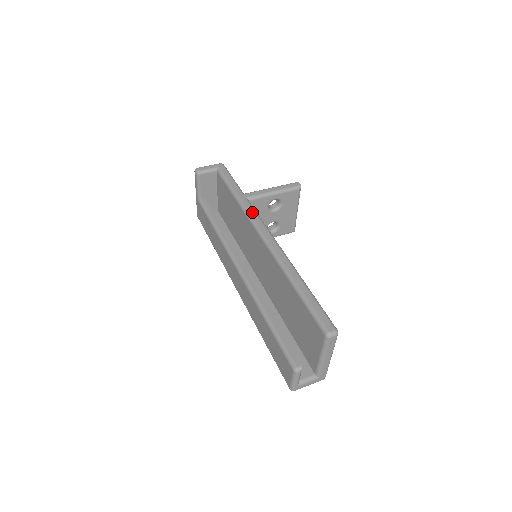
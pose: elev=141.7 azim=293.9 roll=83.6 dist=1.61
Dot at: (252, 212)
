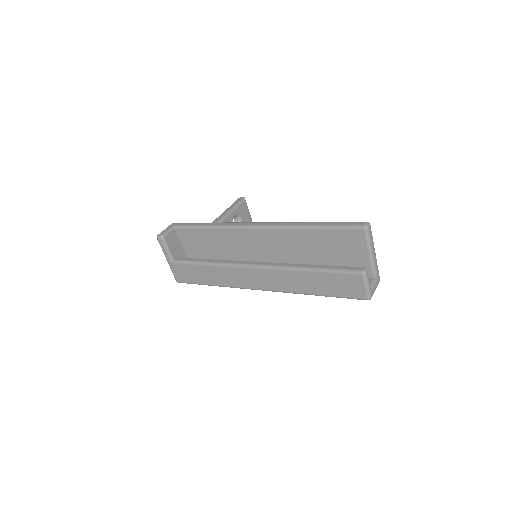
Dot at: (232, 224)
